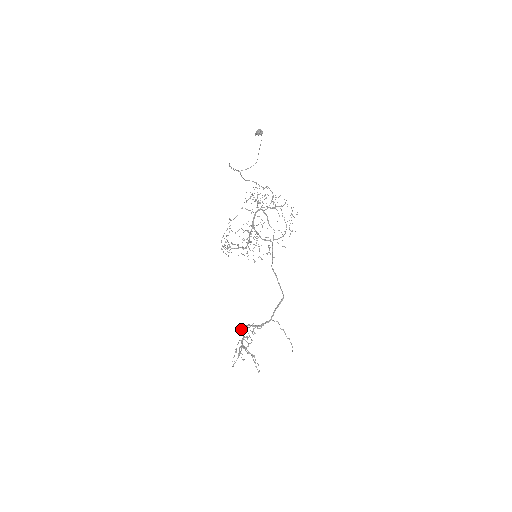
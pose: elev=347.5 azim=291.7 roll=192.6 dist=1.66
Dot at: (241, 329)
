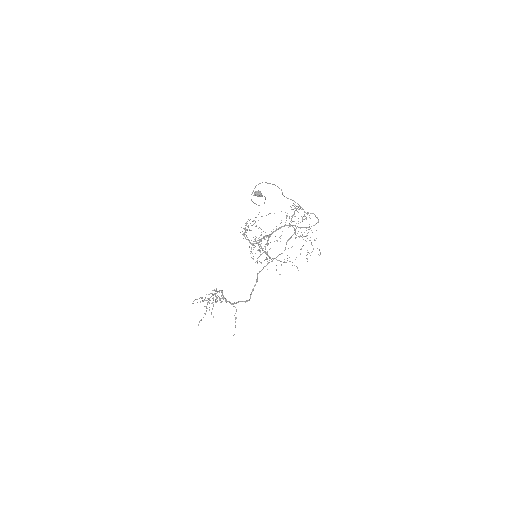
Dot at: occluded
